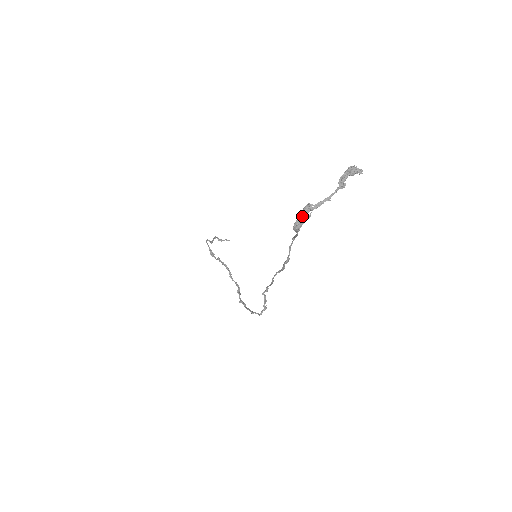
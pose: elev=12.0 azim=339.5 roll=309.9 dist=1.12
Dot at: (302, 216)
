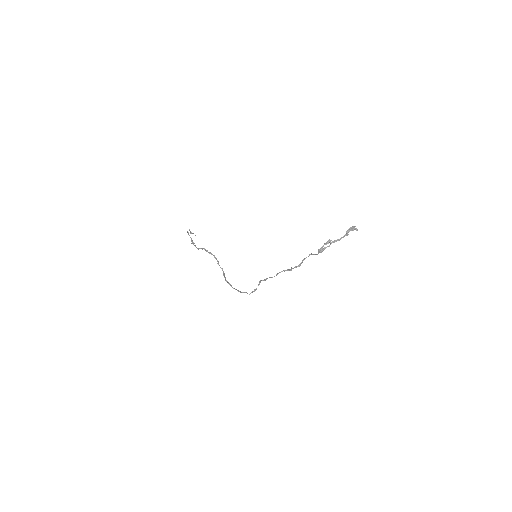
Dot at: occluded
